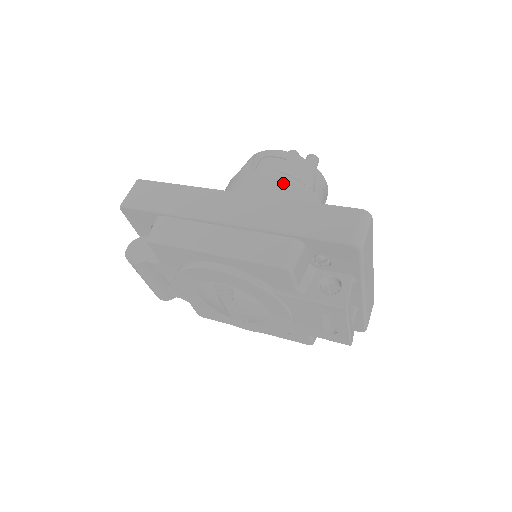
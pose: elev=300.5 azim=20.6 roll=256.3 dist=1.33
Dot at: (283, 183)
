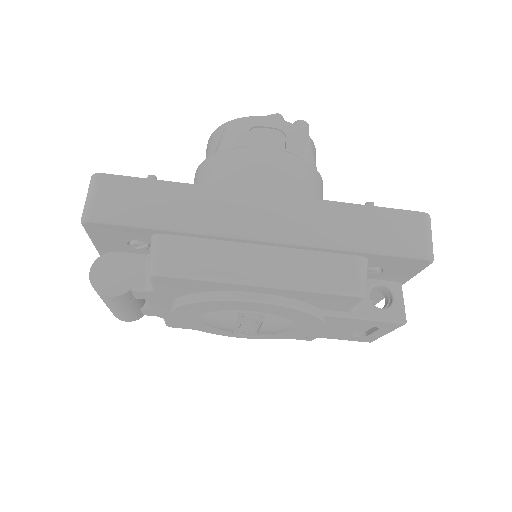
Dot at: (295, 167)
